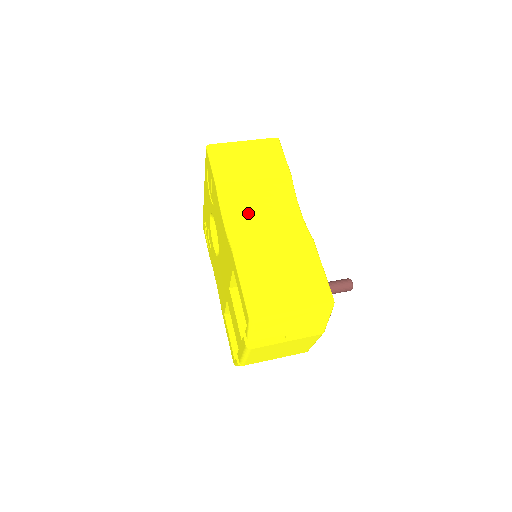
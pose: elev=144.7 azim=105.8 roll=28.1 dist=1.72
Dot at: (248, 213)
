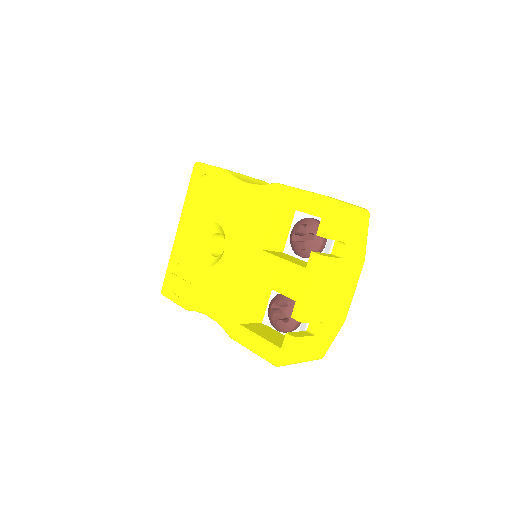
Dot at: occluded
